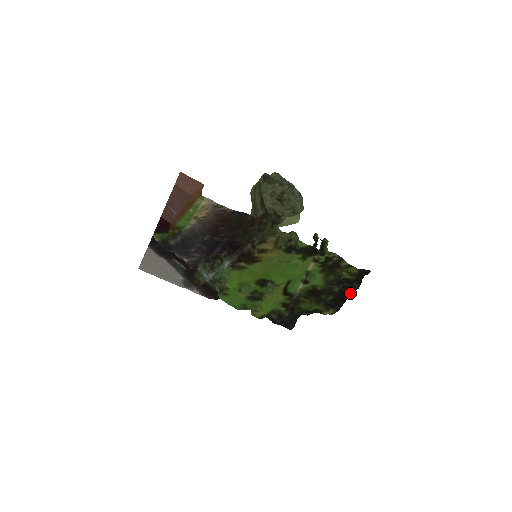
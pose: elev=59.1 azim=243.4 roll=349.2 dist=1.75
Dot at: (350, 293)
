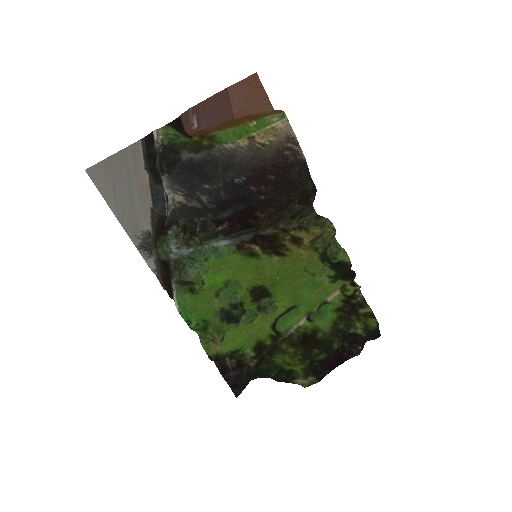
Dot at: (343, 359)
